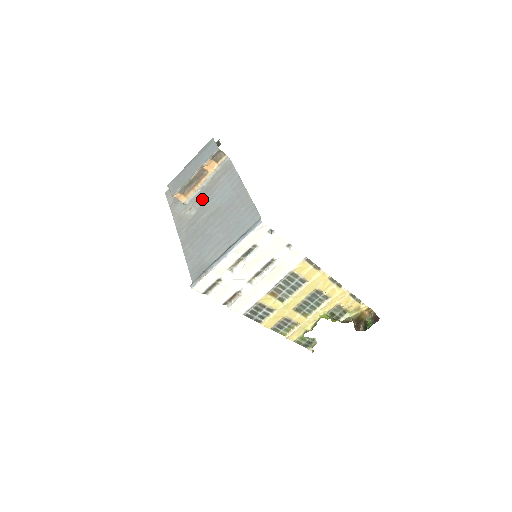
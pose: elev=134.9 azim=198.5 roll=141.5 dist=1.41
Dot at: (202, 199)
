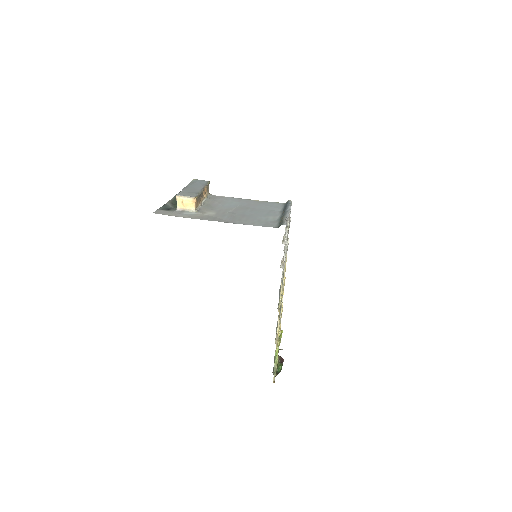
Dot at: (211, 208)
